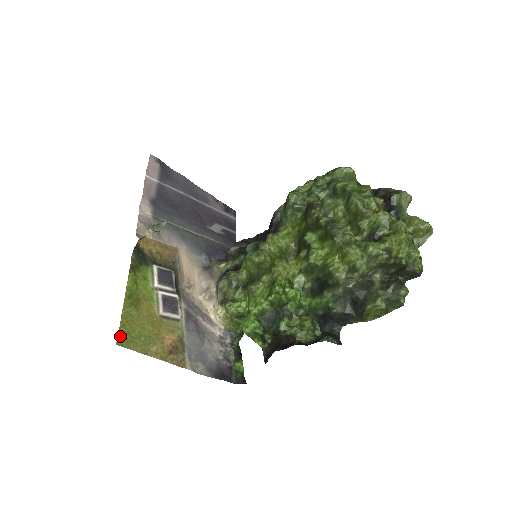
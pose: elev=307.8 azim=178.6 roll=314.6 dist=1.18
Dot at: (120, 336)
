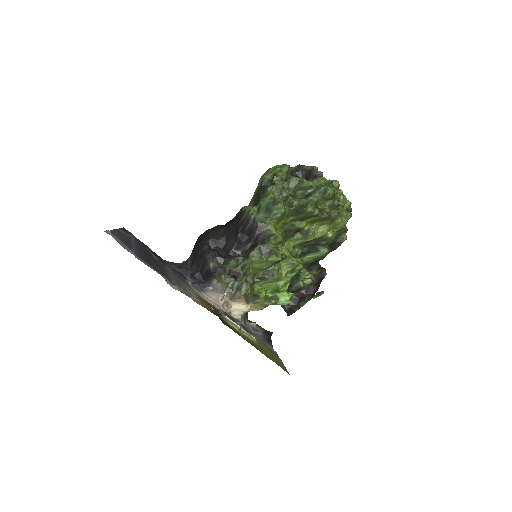
Dot at: (283, 369)
